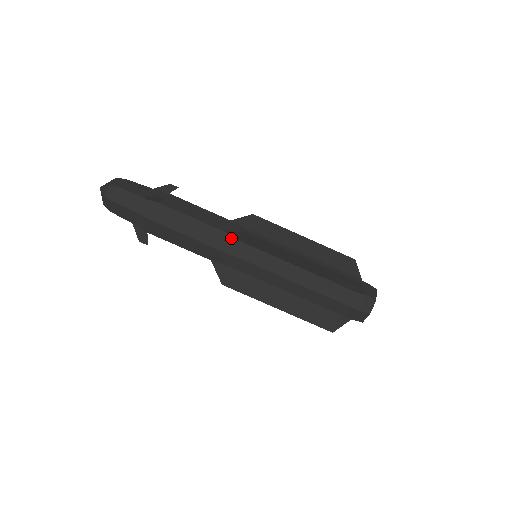
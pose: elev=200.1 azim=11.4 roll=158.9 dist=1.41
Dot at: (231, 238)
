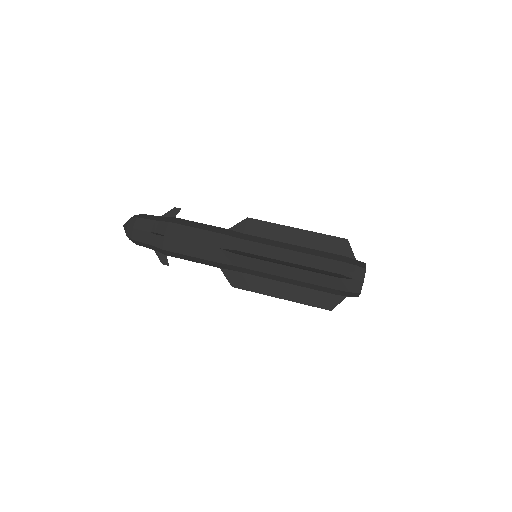
Dot at: (227, 252)
